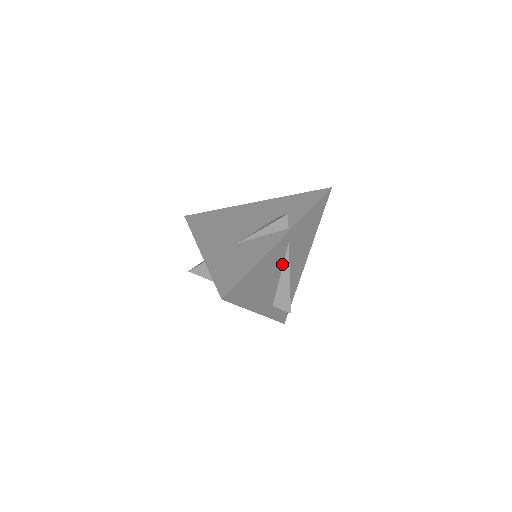
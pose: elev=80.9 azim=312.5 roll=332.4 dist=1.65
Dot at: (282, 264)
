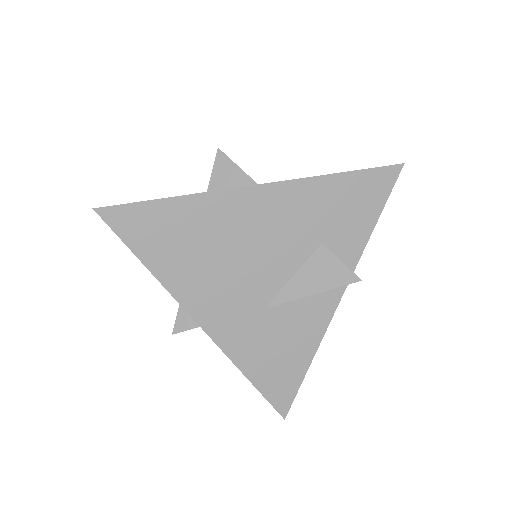
Dot at: occluded
